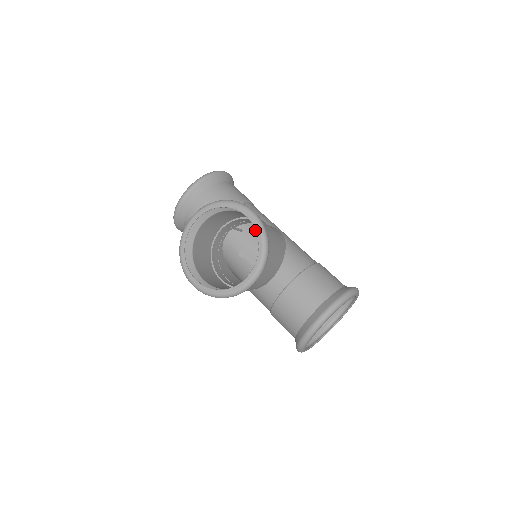
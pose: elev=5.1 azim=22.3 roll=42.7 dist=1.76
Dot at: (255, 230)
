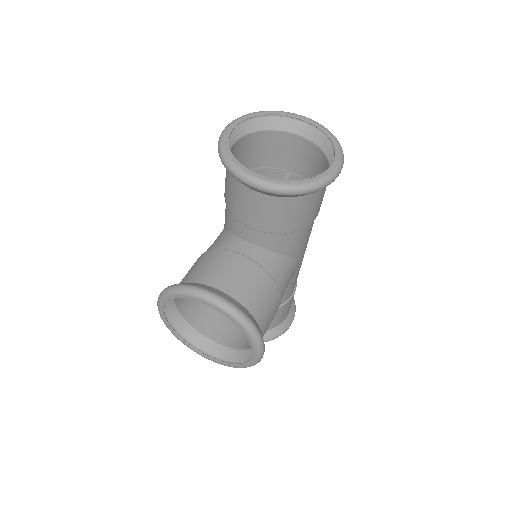
Dot at: occluded
